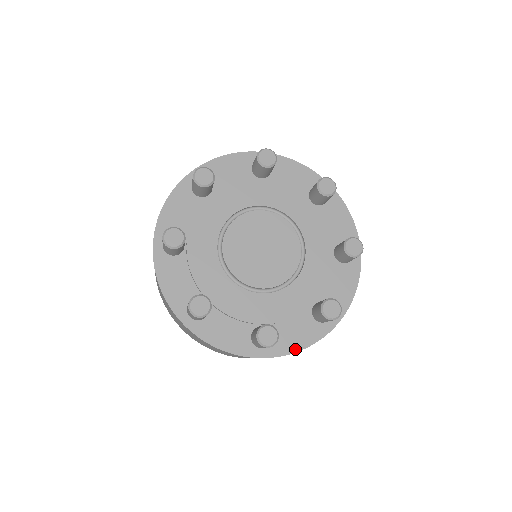
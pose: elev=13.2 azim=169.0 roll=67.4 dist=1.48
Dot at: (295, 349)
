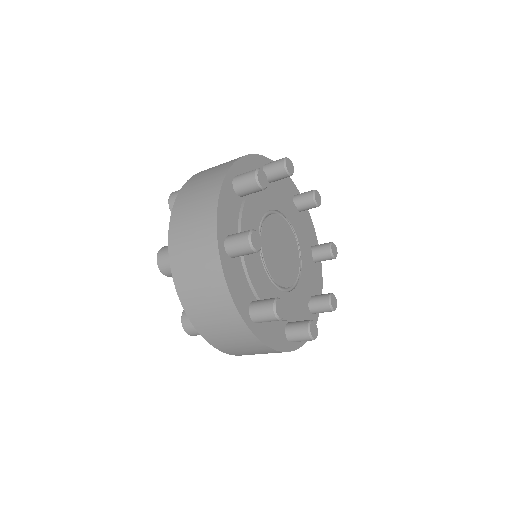
Dot at: (268, 343)
